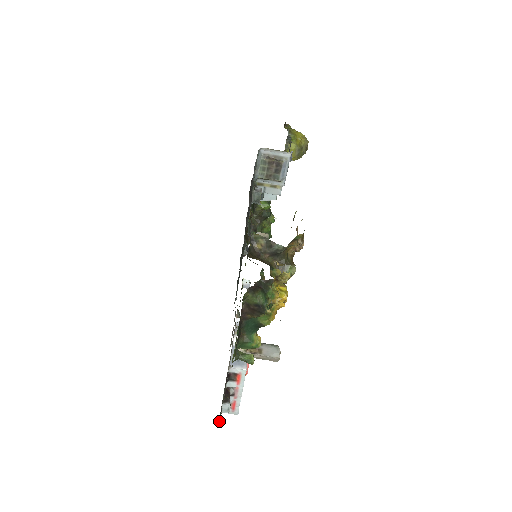
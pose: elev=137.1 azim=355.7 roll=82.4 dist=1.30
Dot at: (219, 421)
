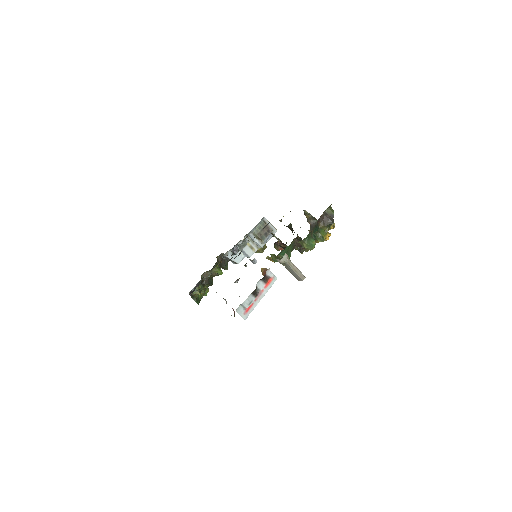
Dot at: occluded
